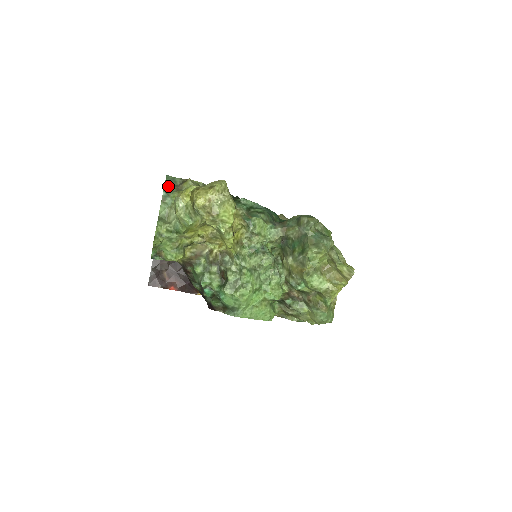
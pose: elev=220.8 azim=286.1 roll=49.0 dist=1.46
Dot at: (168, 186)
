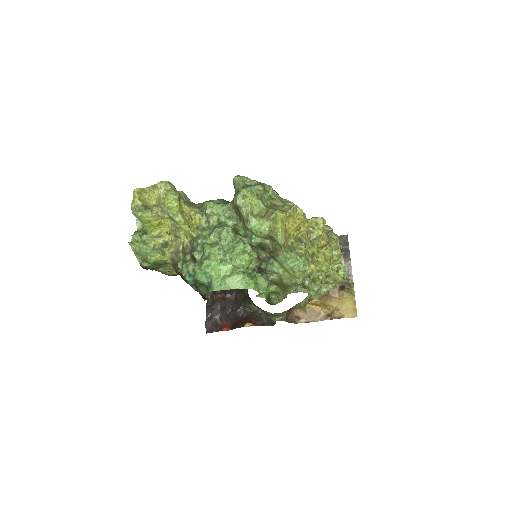
Dot at: occluded
